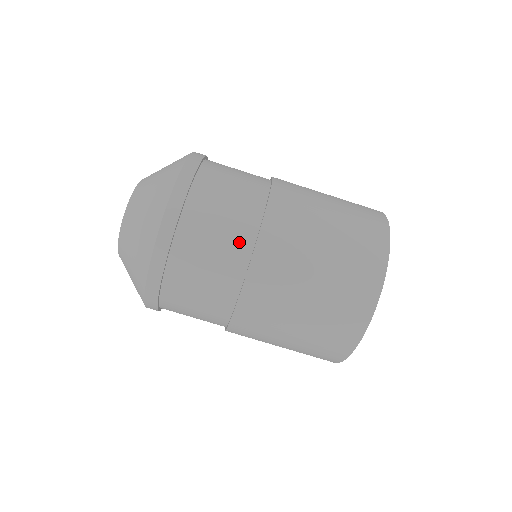
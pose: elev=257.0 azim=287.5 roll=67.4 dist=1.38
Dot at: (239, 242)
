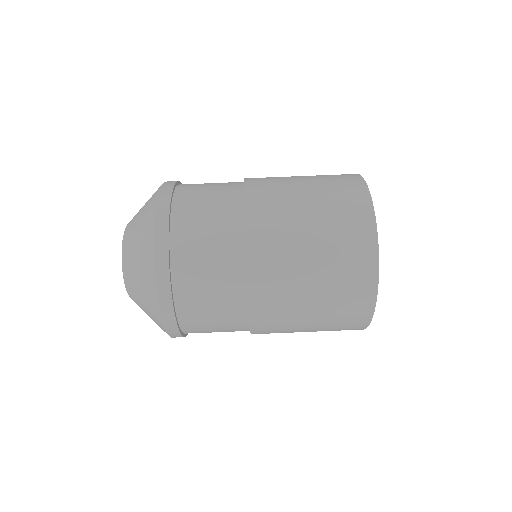
Dot at: (230, 223)
